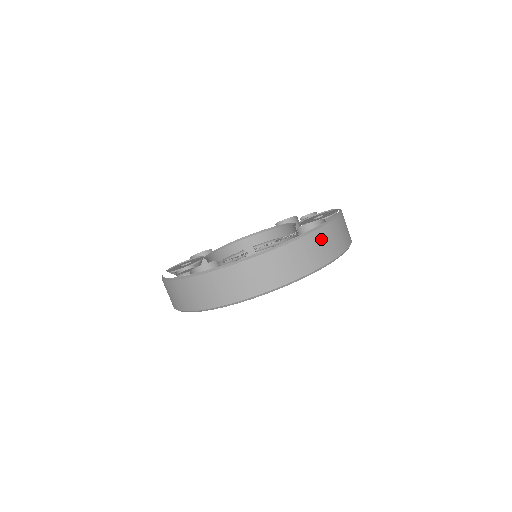
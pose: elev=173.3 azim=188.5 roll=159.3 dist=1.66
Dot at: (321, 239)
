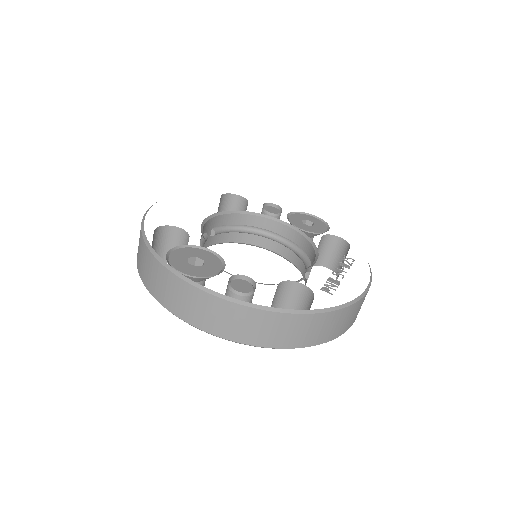
Dot at: occluded
